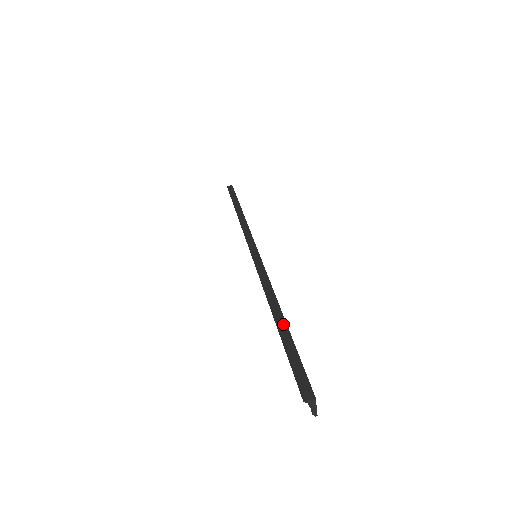
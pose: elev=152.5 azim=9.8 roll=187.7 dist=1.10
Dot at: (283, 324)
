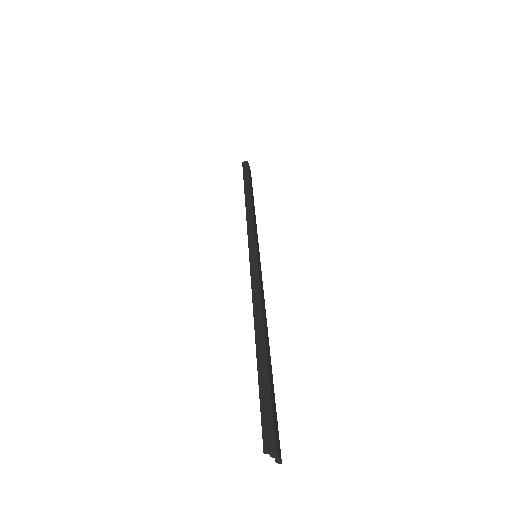
Dot at: (263, 351)
